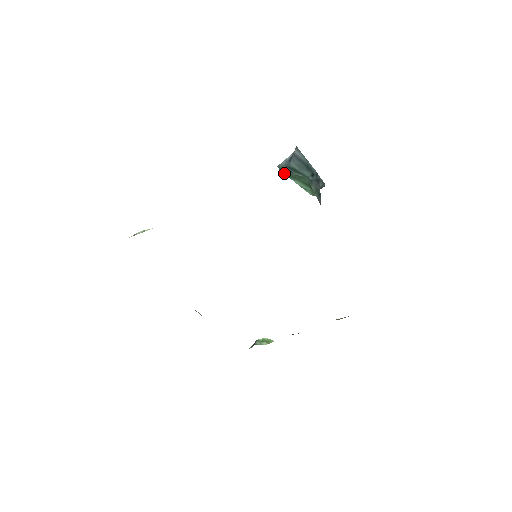
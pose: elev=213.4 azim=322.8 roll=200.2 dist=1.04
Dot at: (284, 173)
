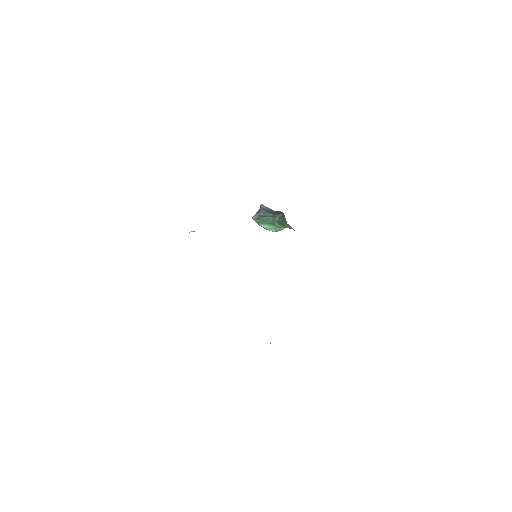
Dot at: (256, 222)
